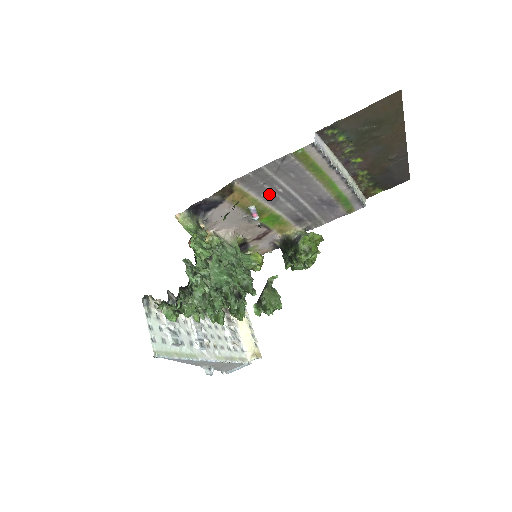
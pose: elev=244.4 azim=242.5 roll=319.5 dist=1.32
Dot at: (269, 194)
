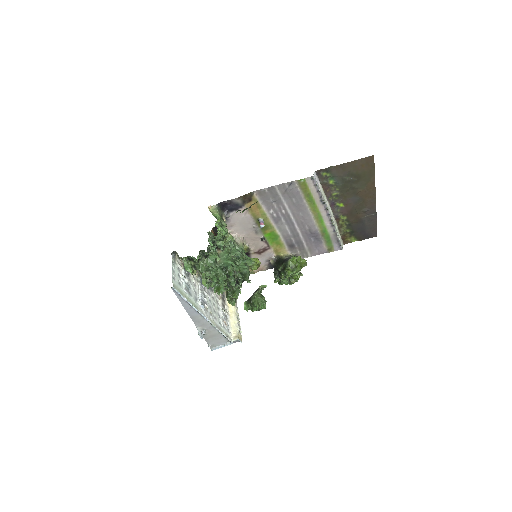
Dot at: (275, 212)
